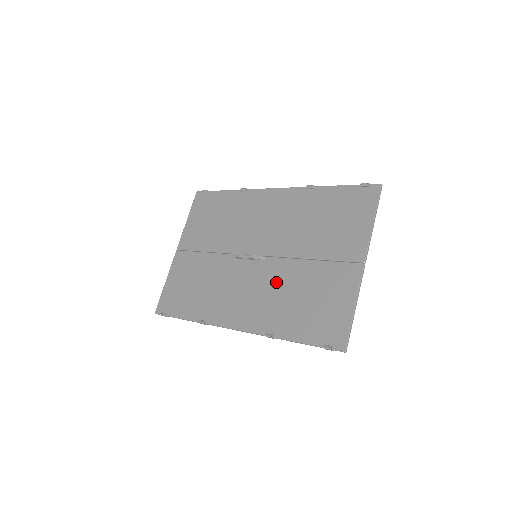
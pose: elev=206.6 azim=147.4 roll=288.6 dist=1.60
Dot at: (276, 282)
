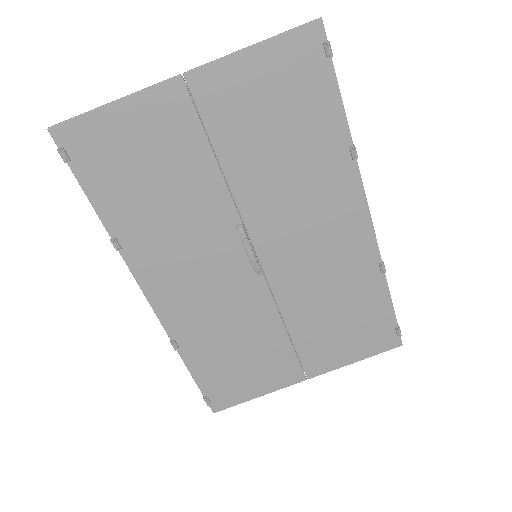
Dot at: (238, 309)
